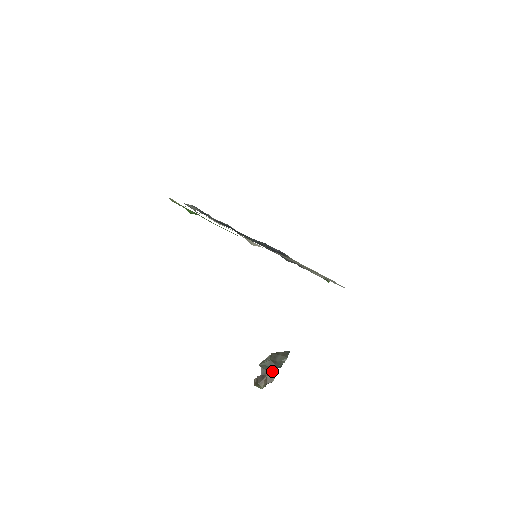
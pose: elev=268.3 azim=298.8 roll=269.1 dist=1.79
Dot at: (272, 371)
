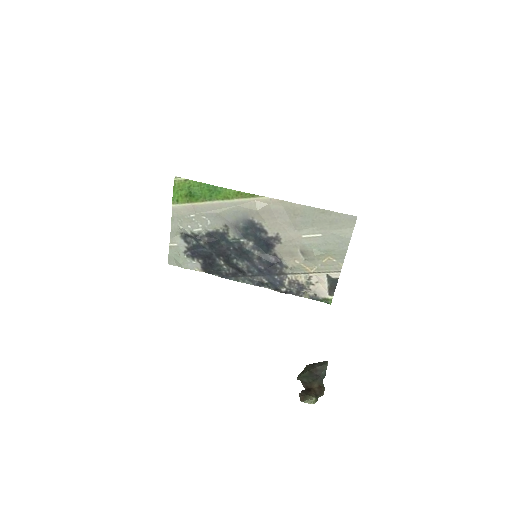
Dot at: (317, 381)
